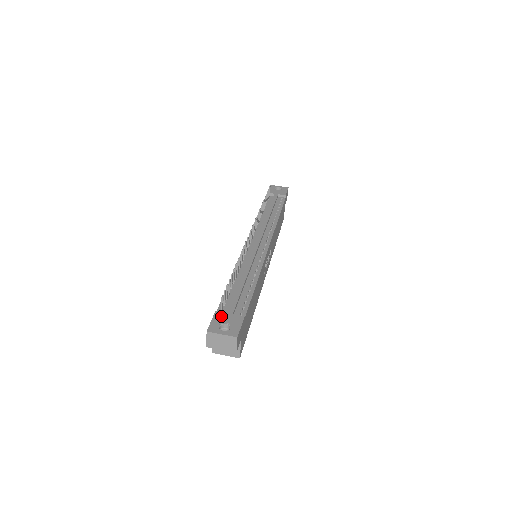
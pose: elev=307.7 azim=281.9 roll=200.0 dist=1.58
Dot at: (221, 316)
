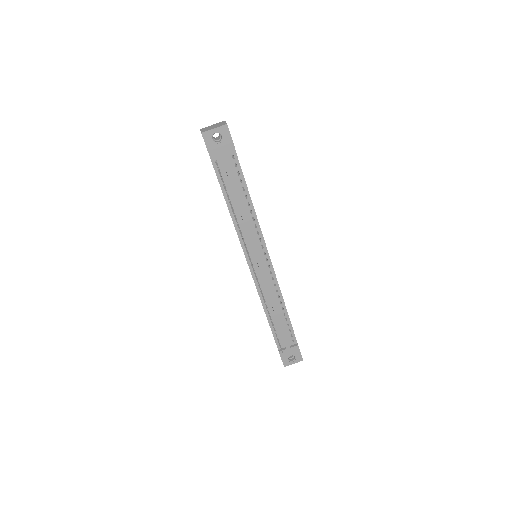
Dot at: (285, 354)
